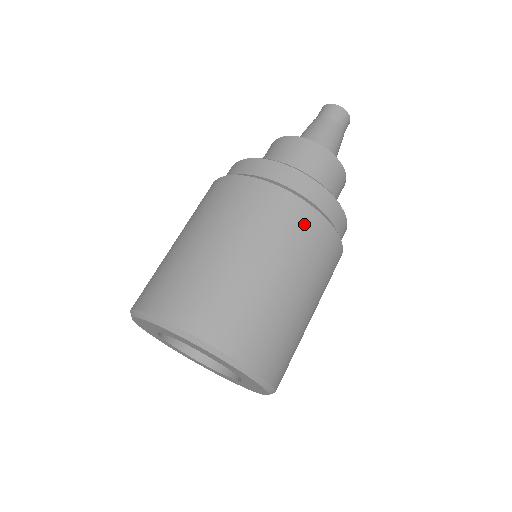
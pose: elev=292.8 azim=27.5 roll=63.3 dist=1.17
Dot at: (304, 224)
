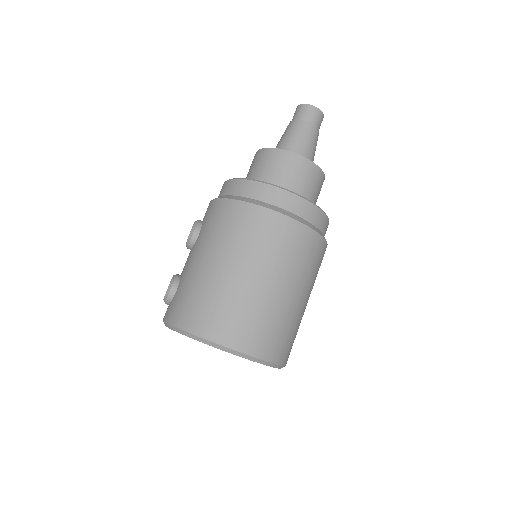
Dot at: (320, 255)
